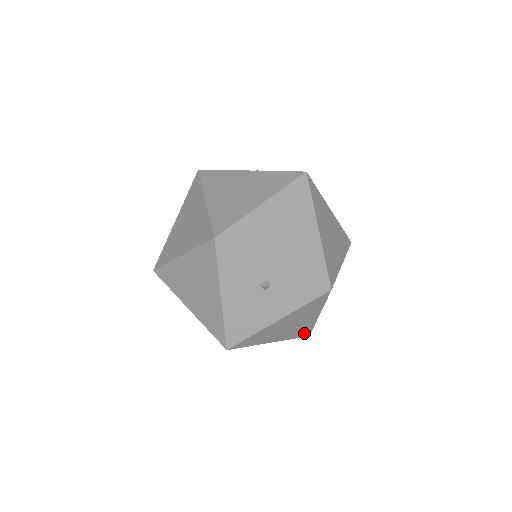
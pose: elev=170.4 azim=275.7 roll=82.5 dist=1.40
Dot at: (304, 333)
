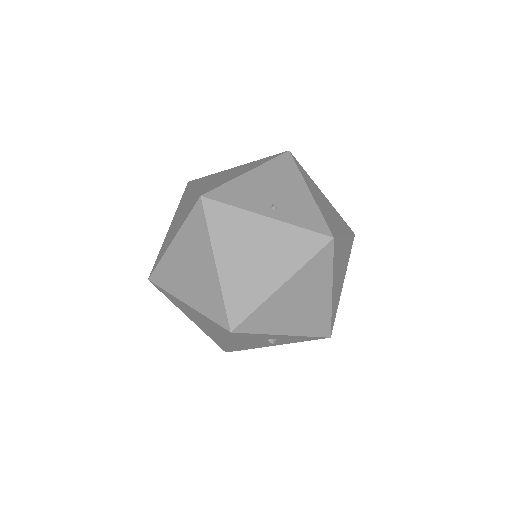
Dot at: occluded
